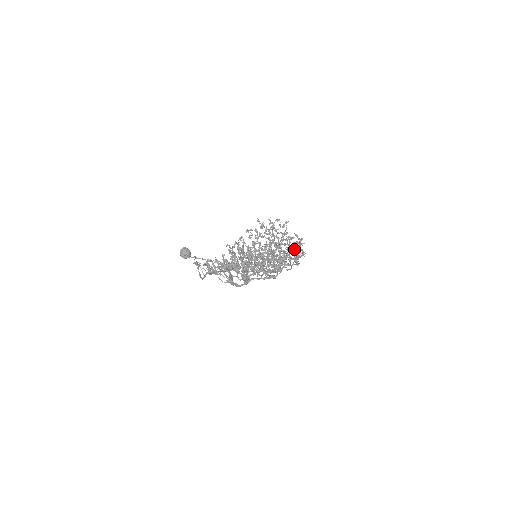
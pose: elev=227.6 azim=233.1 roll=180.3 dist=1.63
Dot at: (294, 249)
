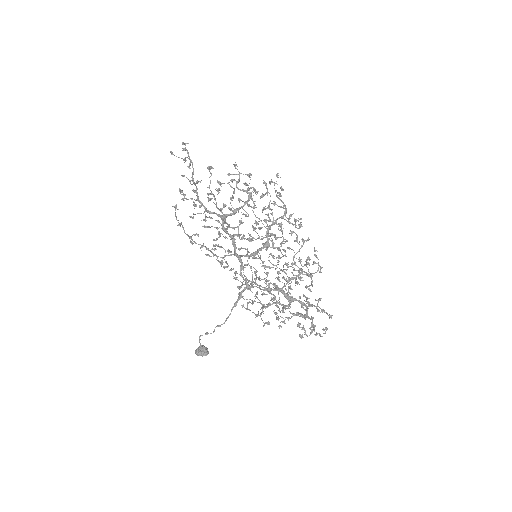
Dot at: (285, 213)
